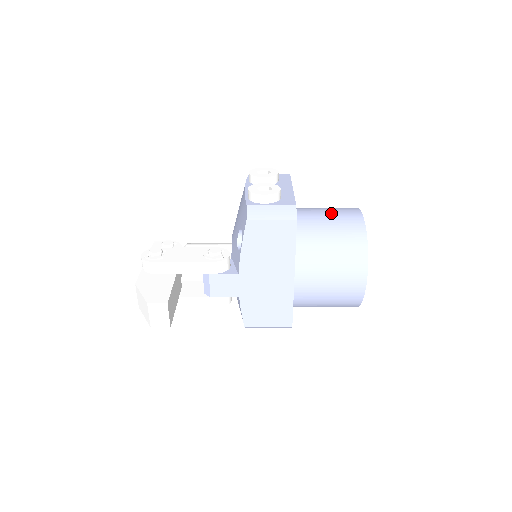
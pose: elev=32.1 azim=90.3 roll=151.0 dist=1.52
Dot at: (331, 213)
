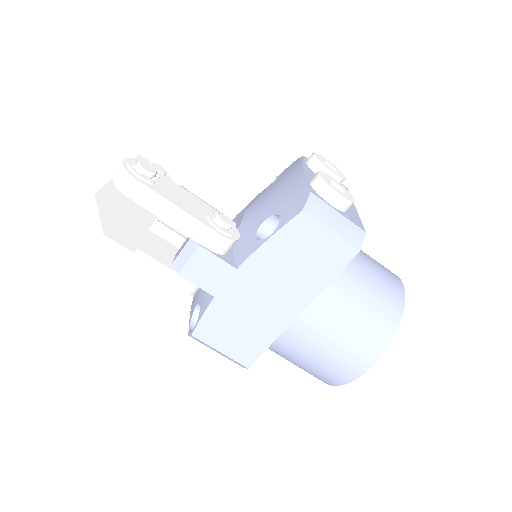
Dot at: (373, 263)
